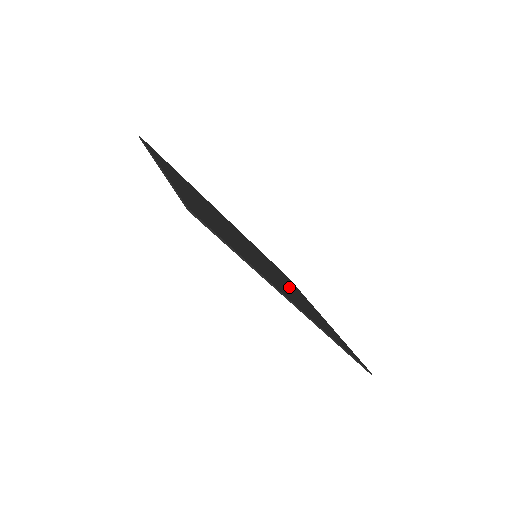
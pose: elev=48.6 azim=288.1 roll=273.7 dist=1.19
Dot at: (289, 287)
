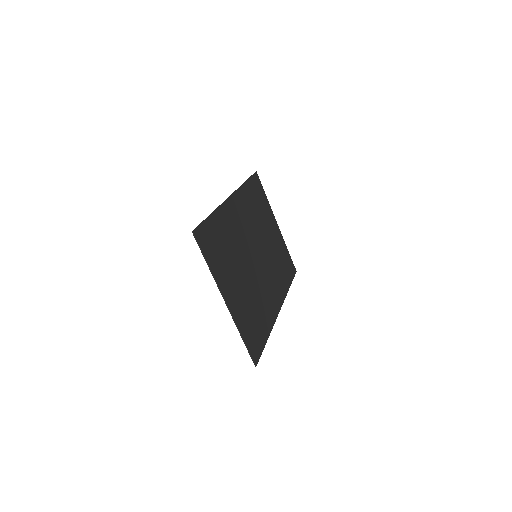
Dot at: (268, 248)
